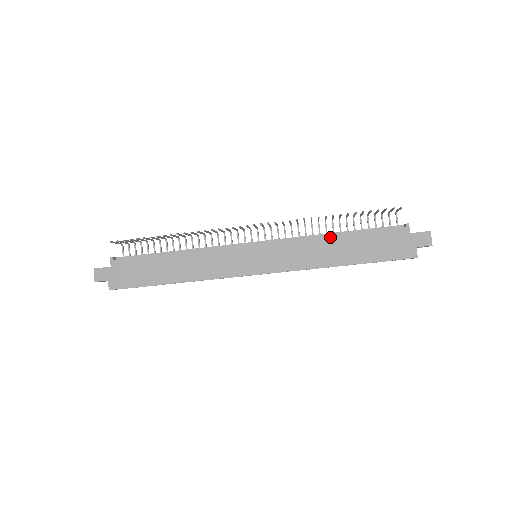
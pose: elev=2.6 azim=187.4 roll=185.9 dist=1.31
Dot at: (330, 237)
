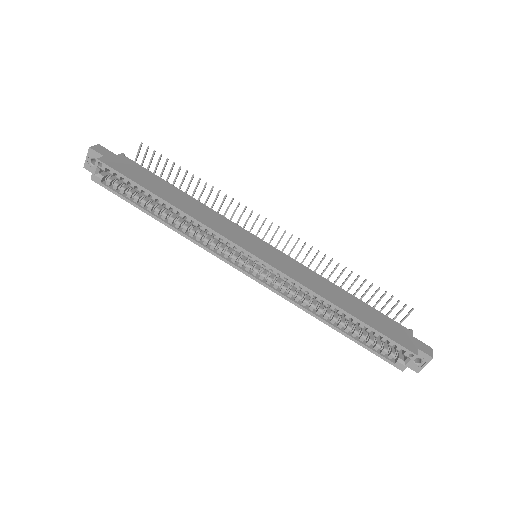
Dot at: (338, 287)
